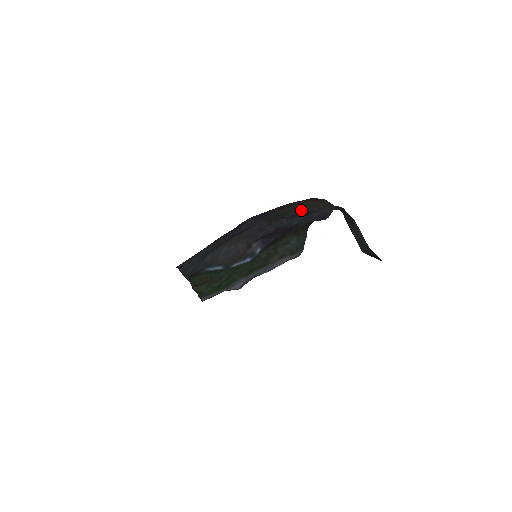
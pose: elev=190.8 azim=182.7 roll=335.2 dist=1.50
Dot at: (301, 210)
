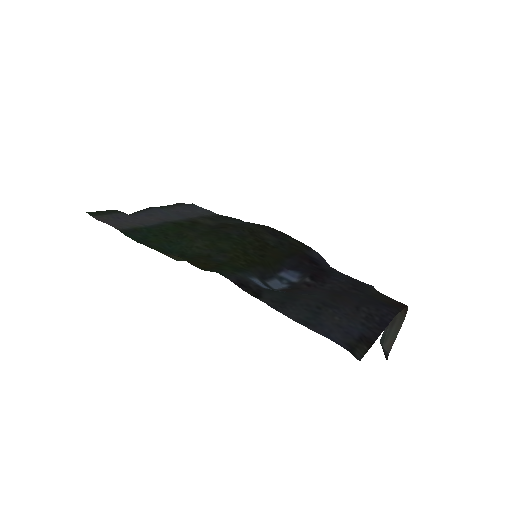
Dot at: occluded
